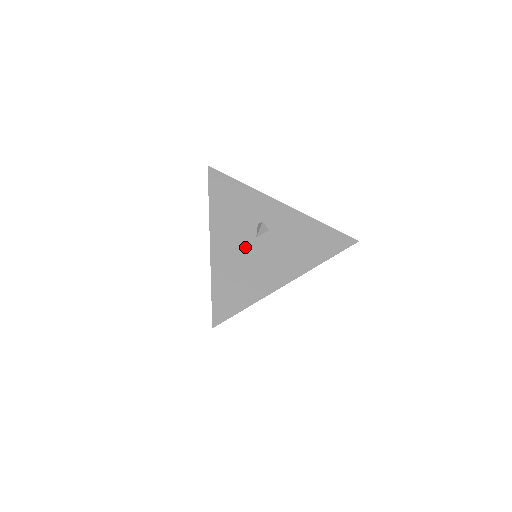
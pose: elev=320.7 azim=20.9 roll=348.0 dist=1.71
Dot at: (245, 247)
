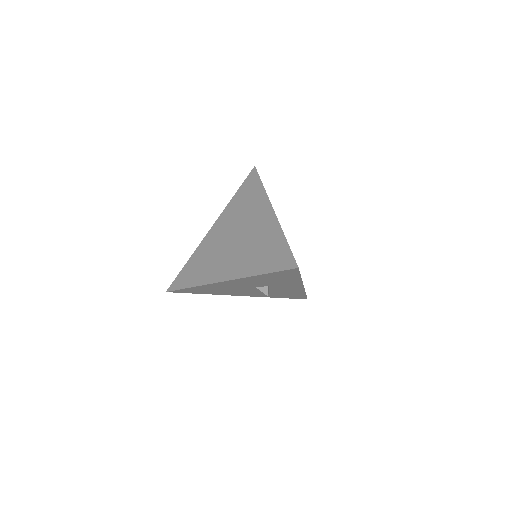
Dot at: (241, 287)
